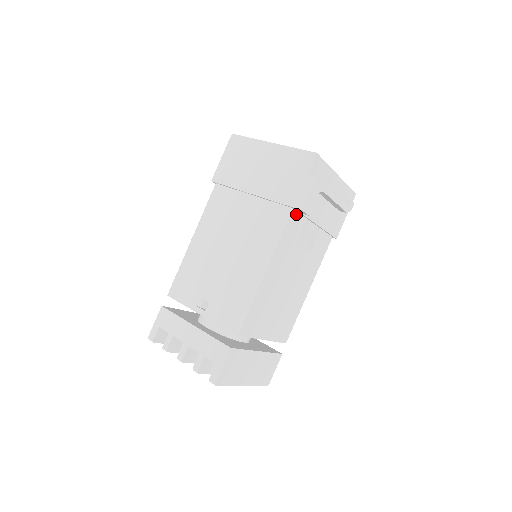
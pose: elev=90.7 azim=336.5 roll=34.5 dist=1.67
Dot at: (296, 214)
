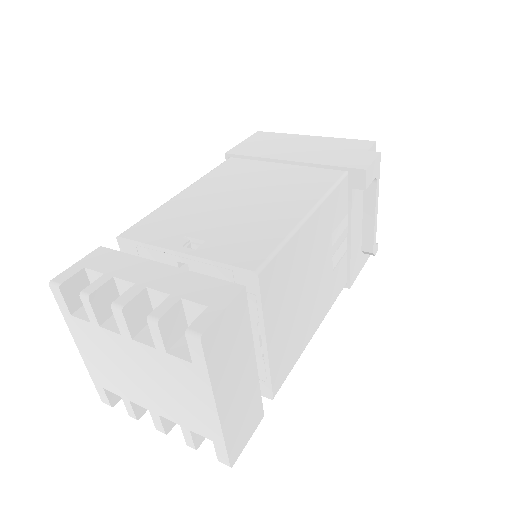
Dot at: (346, 188)
